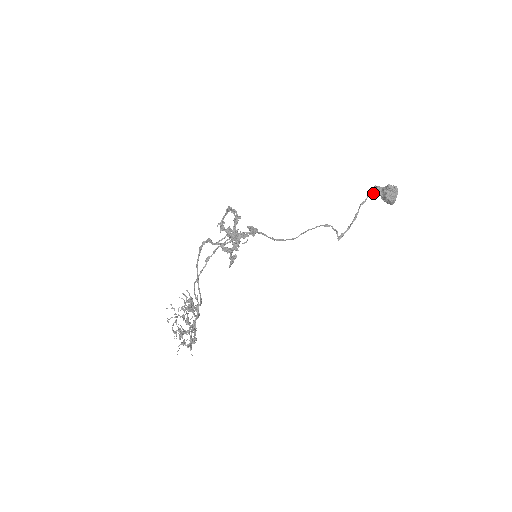
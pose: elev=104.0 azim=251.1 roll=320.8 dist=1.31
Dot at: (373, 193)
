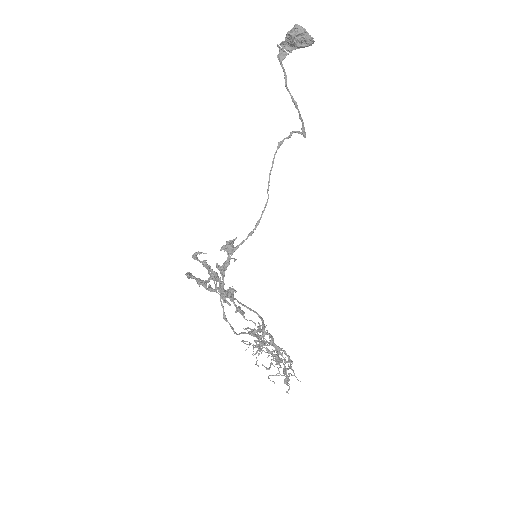
Dot at: (283, 58)
